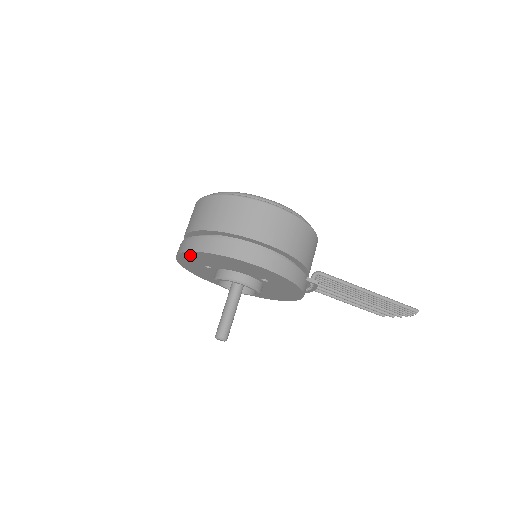
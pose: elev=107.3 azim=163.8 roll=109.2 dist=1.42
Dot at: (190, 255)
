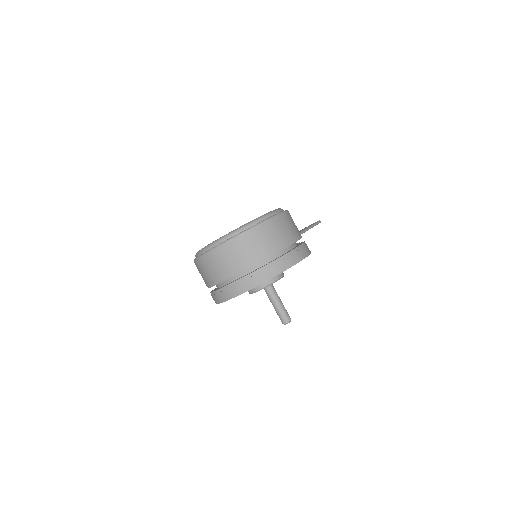
Dot at: occluded
